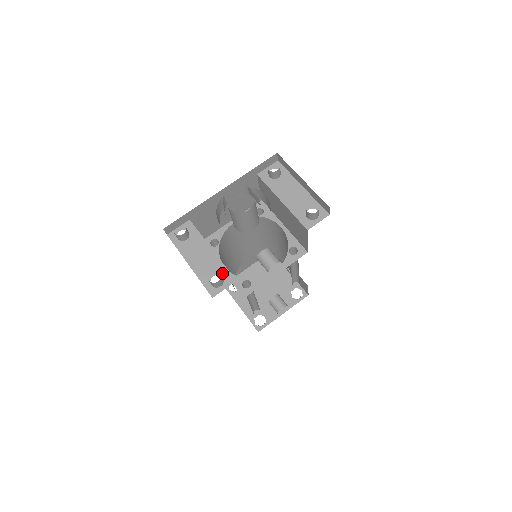
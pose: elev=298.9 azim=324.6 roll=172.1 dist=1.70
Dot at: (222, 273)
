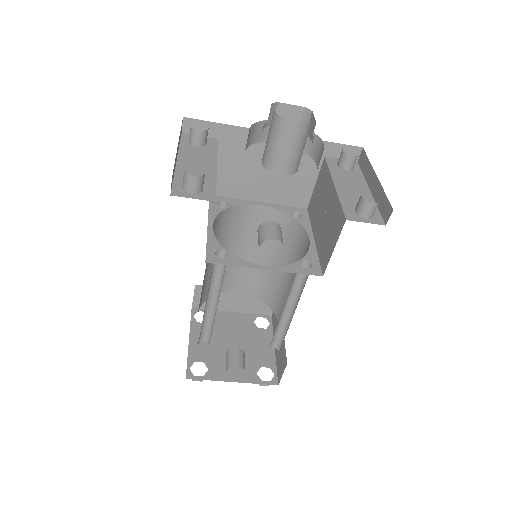
Dot at: (206, 187)
